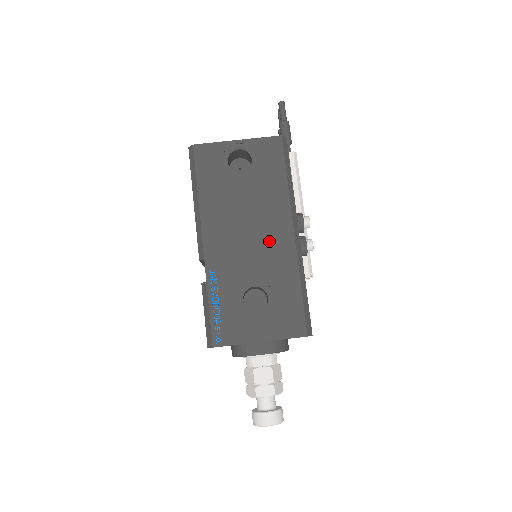
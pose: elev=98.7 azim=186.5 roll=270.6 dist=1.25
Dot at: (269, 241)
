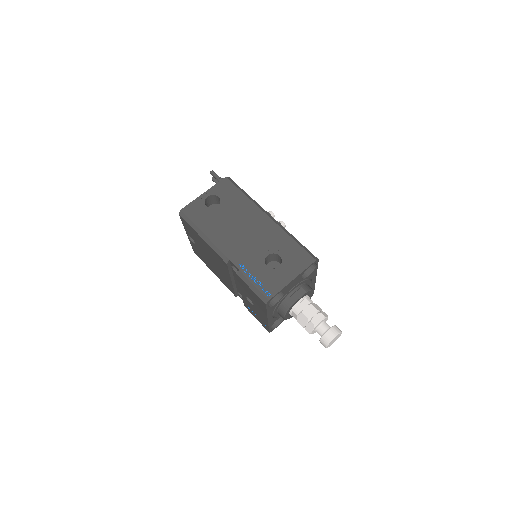
Dot at: (258, 229)
